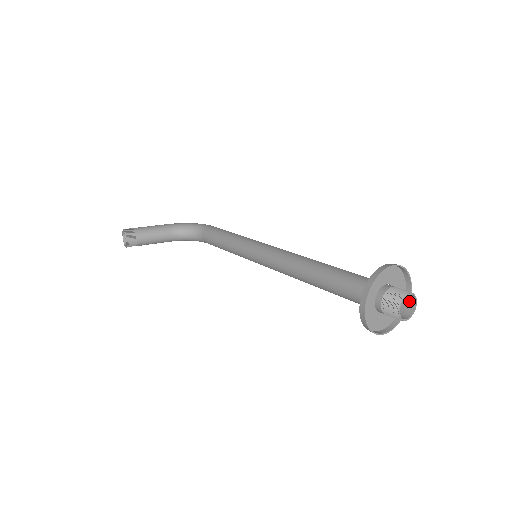
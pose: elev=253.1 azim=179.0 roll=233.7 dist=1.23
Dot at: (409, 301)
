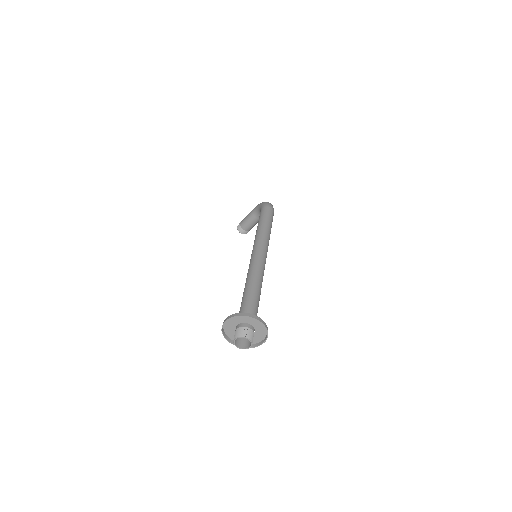
Dot at: (247, 335)
